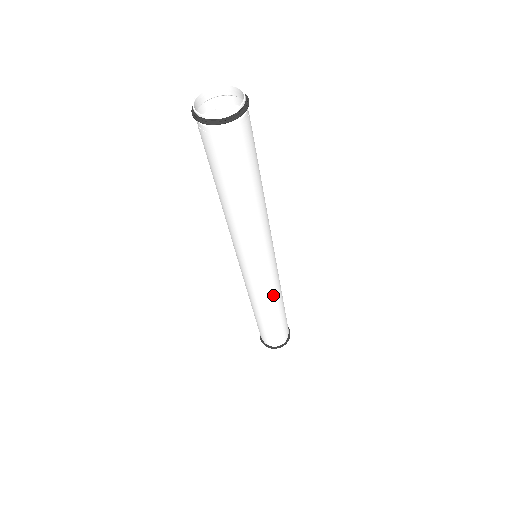
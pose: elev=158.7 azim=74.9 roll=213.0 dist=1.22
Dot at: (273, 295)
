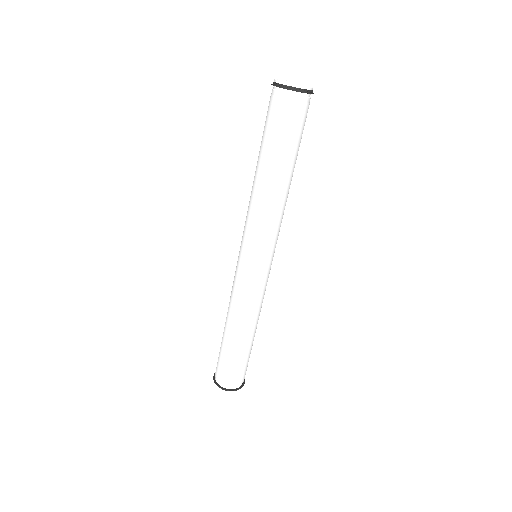
Dot at: (261, 303)
